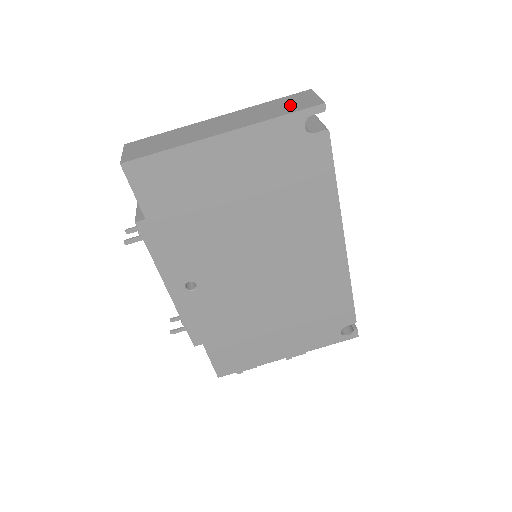
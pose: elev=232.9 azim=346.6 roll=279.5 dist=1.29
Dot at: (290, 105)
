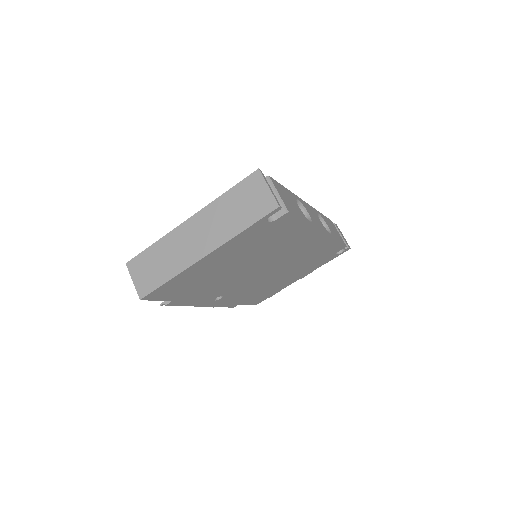
Dot at: (248, 206)
